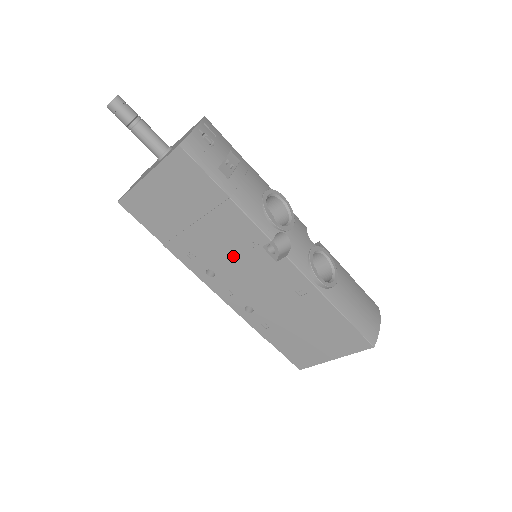
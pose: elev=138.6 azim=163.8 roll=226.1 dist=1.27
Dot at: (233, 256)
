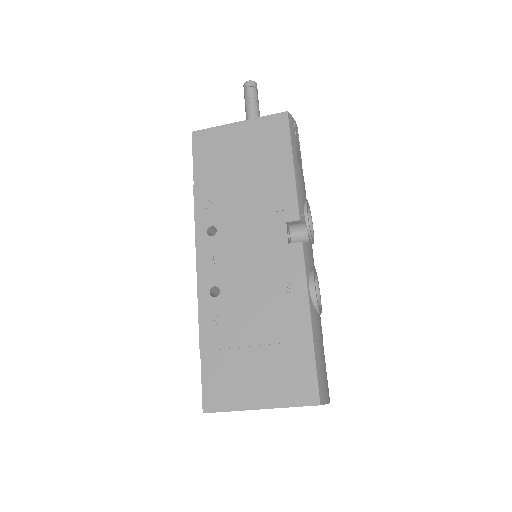
Dot at: (251, 221)
